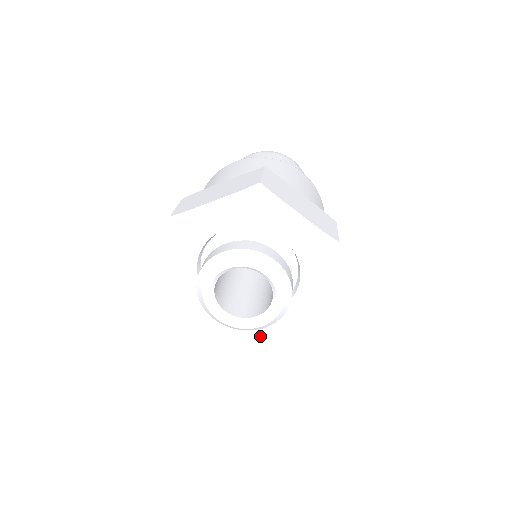
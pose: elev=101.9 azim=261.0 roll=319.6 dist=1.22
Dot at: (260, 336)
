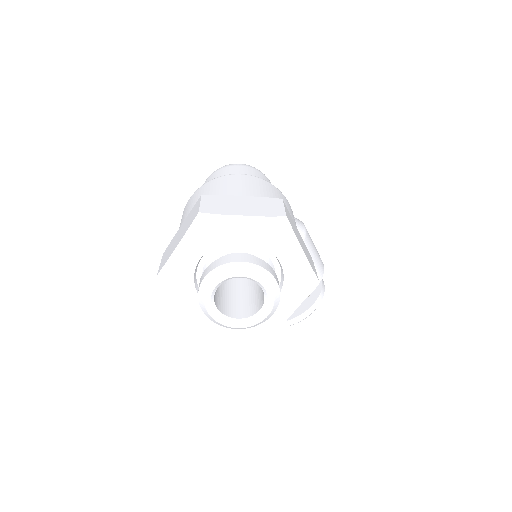
Dot at: (283, 319)
